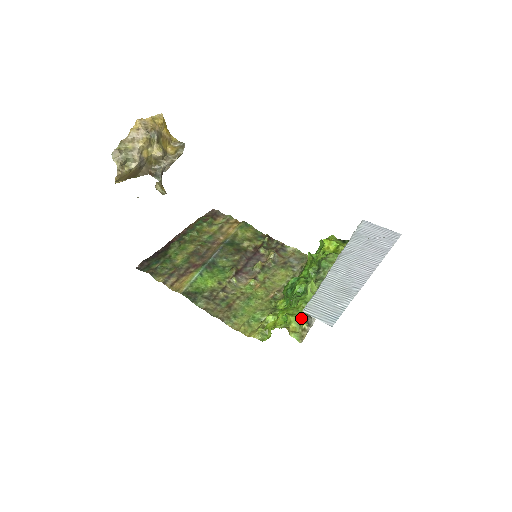
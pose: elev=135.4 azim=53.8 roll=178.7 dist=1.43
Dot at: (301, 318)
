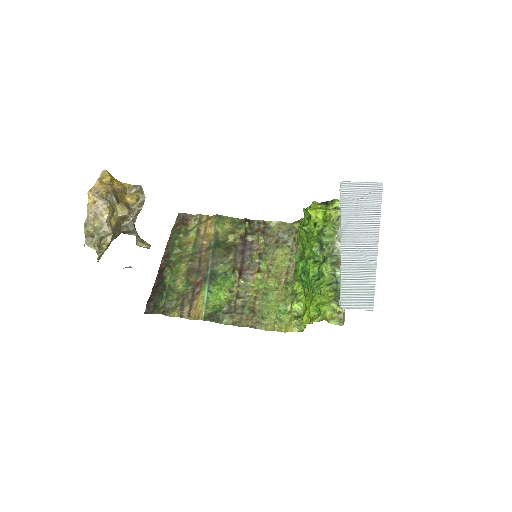
Dot at: (332, 304)
